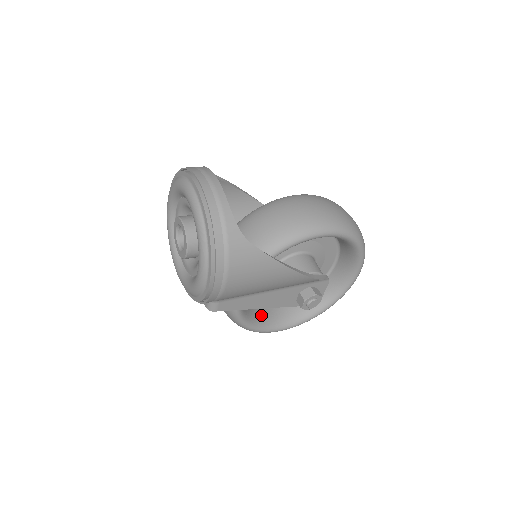
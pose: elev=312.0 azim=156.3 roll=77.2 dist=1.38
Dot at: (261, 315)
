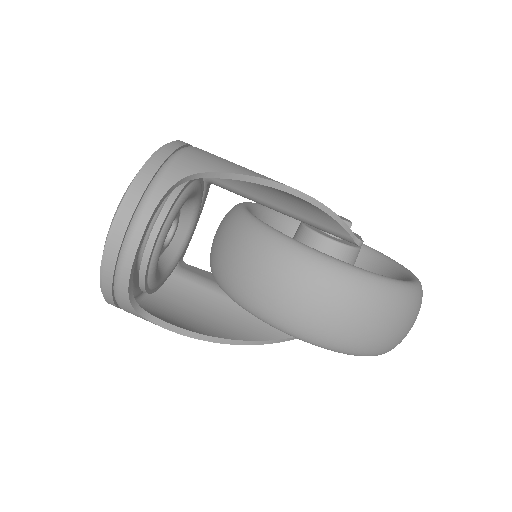
Dot at: occluded
